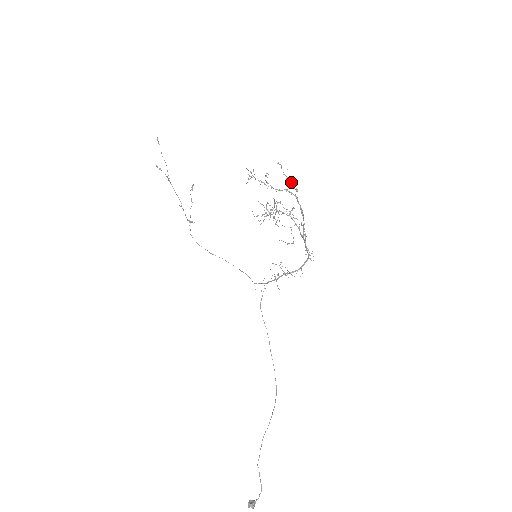
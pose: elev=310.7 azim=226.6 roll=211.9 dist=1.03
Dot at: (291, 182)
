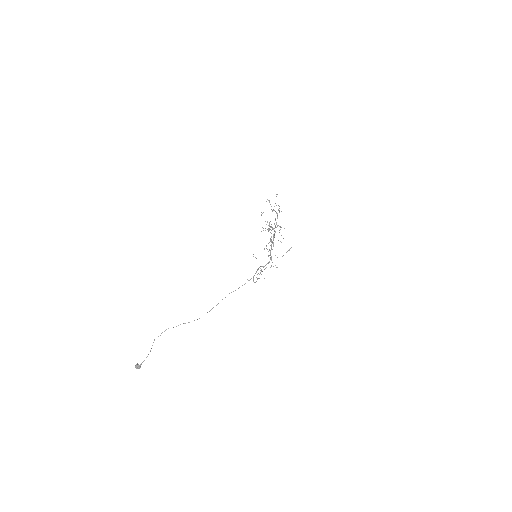
Dot at: occluded
